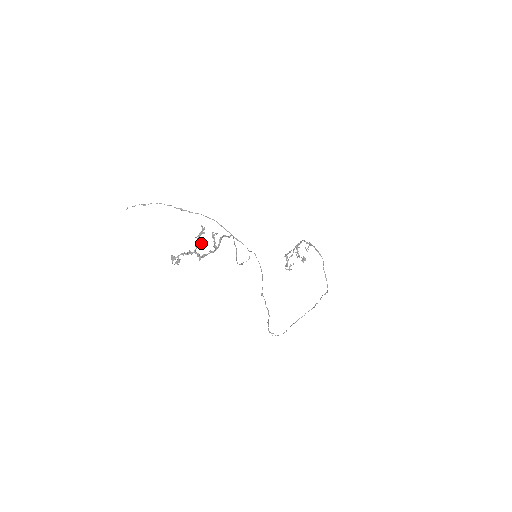
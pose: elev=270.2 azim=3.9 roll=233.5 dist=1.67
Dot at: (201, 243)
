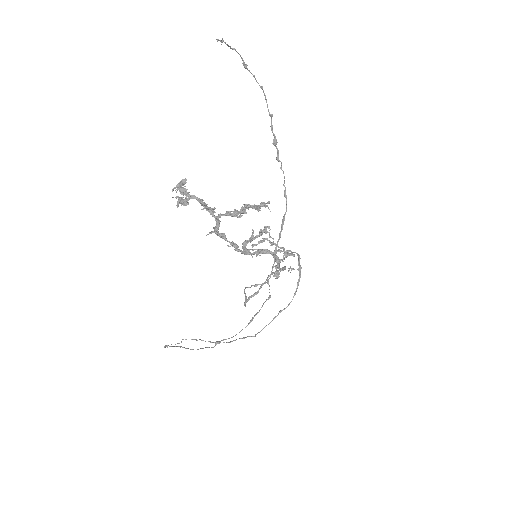
Dot at: (239, 216)
